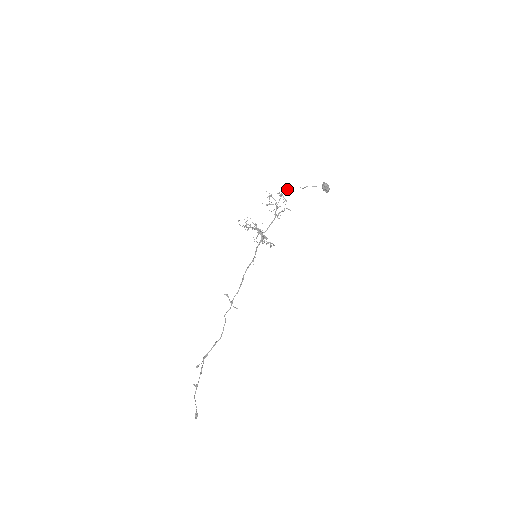
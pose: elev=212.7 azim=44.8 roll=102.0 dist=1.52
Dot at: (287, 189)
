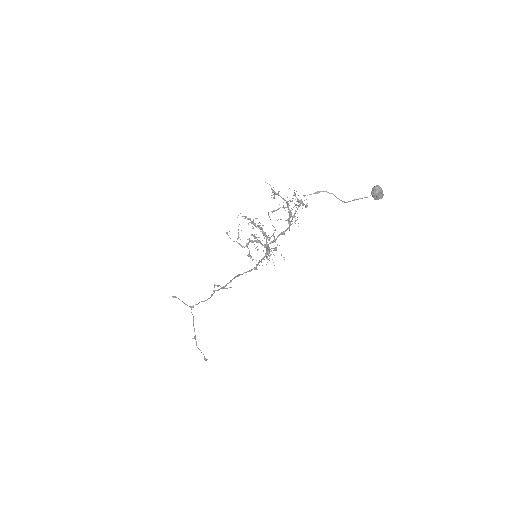
Dot at: (311, 194)
